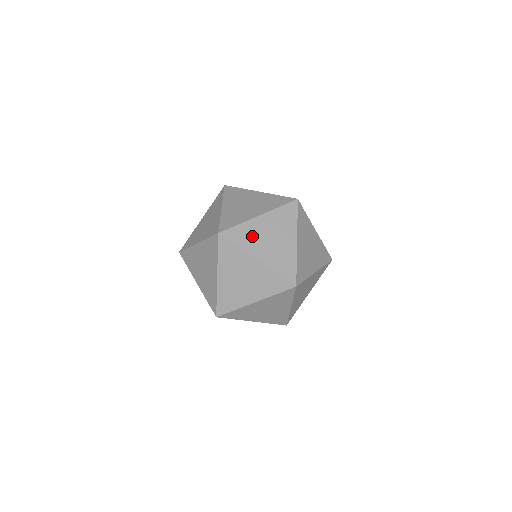
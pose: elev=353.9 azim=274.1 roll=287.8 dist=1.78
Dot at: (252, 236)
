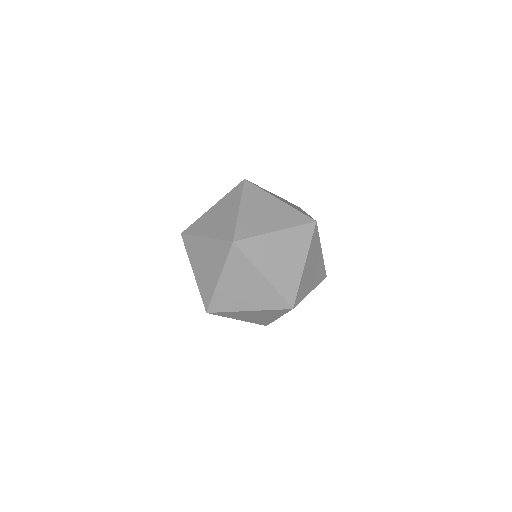
Dot at: (271, 193)
